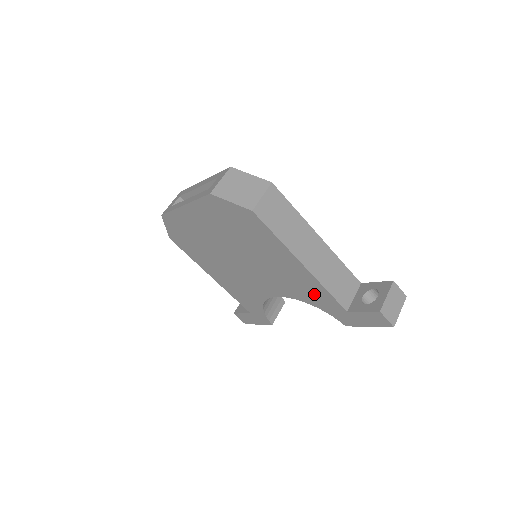
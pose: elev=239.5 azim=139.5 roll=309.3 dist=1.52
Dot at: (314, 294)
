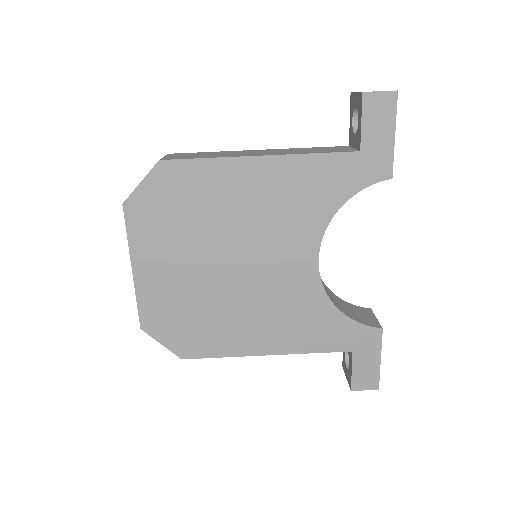
Dot at: (318, 183)
